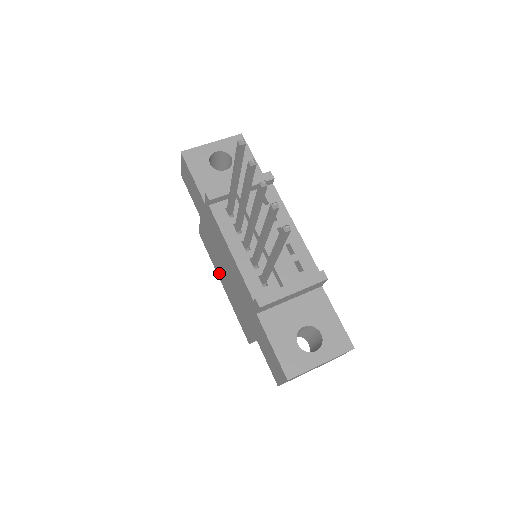
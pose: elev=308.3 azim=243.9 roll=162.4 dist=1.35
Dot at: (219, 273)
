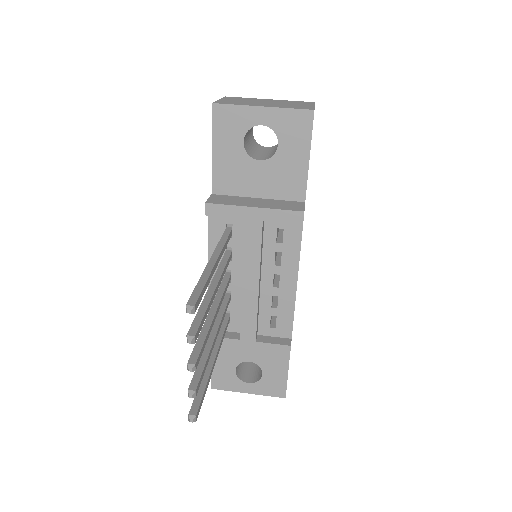
Dot at: occluded
